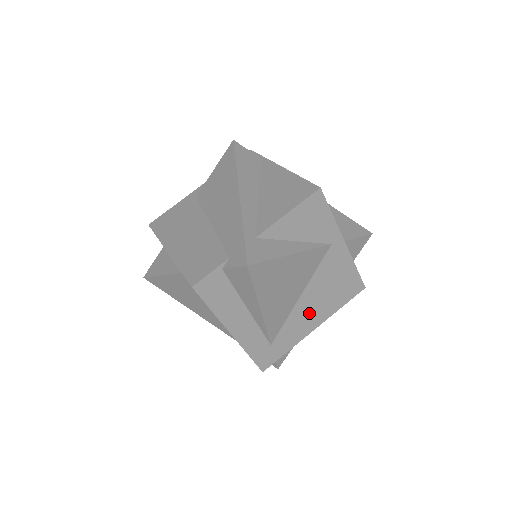
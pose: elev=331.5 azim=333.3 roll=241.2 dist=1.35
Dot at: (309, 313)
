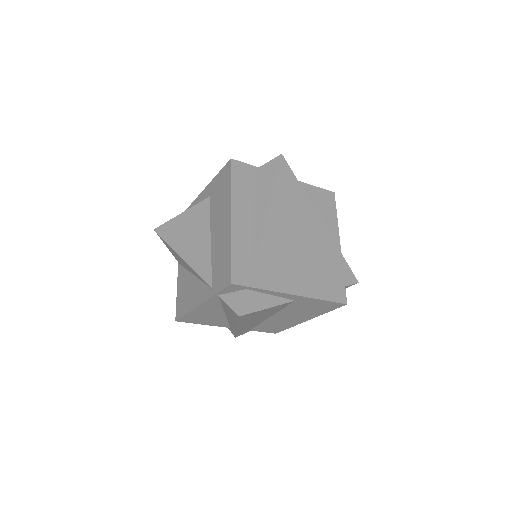
Dot at: (295, 273)
